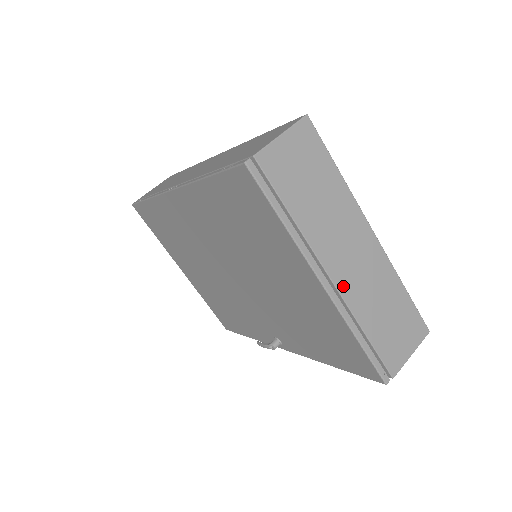
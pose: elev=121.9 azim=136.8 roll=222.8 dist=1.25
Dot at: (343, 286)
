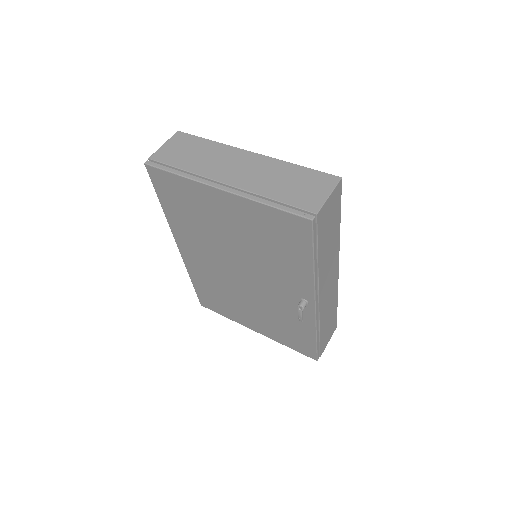
Dot at: (237, 183)
